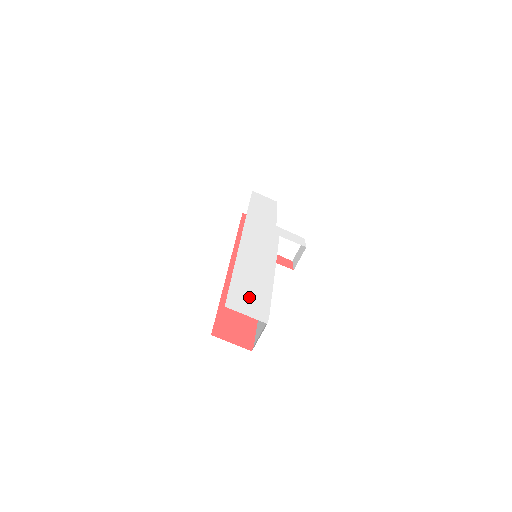
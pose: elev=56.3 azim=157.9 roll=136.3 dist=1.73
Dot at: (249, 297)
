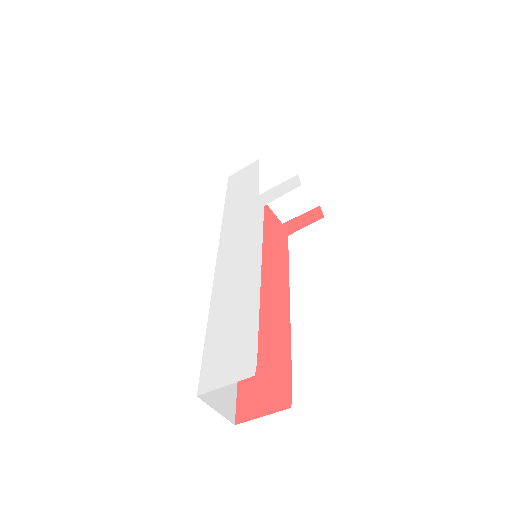
Dot at: (228, 348)
